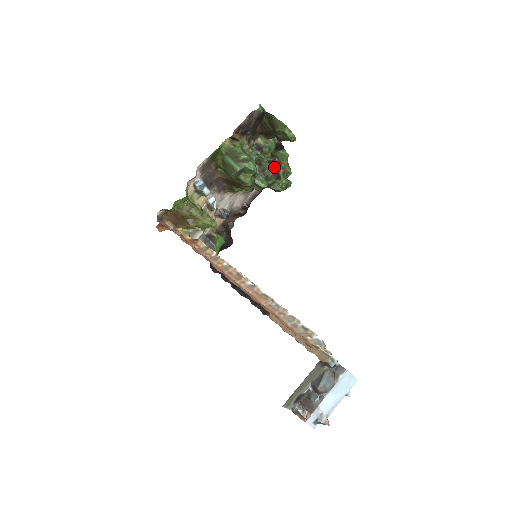
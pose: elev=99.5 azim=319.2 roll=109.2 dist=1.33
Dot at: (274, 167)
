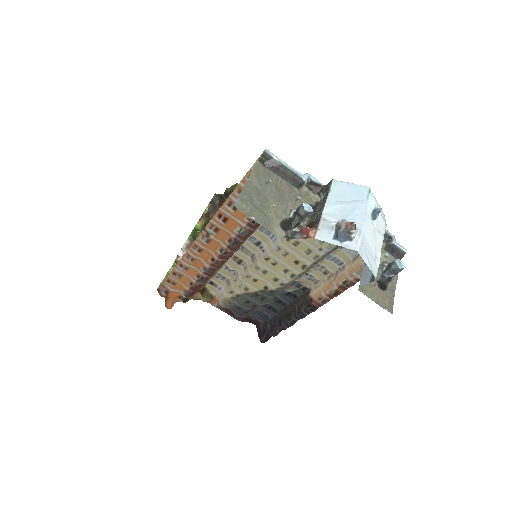
Dot at: occluded
